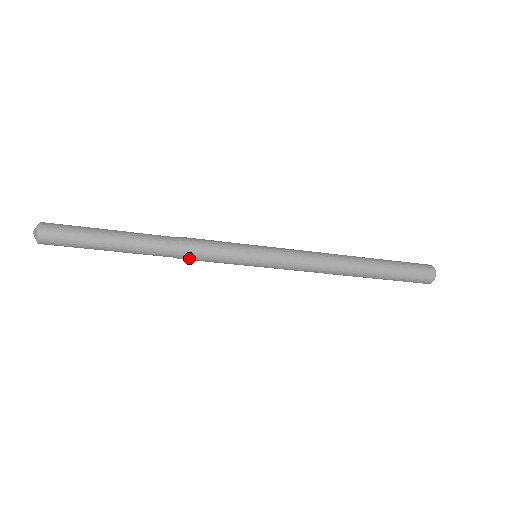
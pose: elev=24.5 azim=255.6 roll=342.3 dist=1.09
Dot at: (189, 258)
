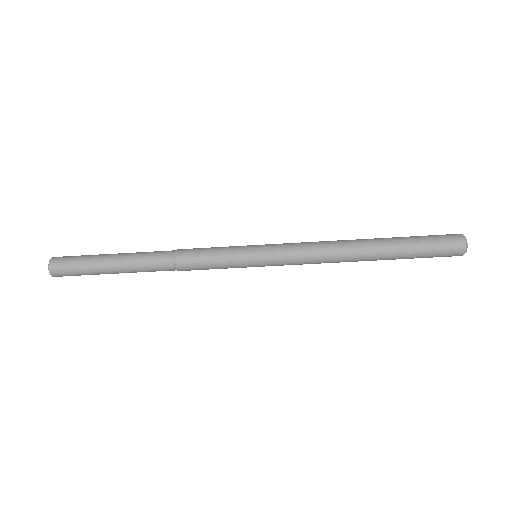
Dot at: (188, 269)
